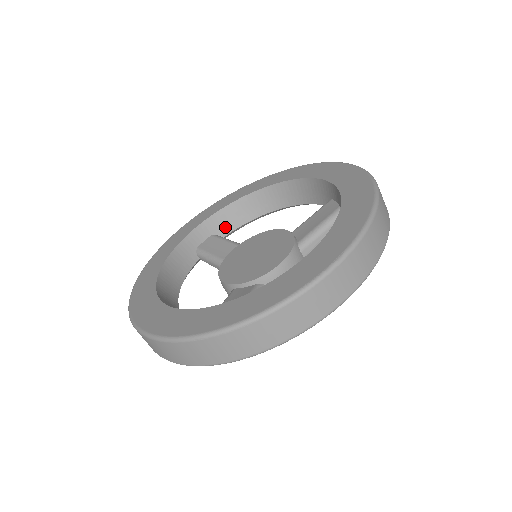
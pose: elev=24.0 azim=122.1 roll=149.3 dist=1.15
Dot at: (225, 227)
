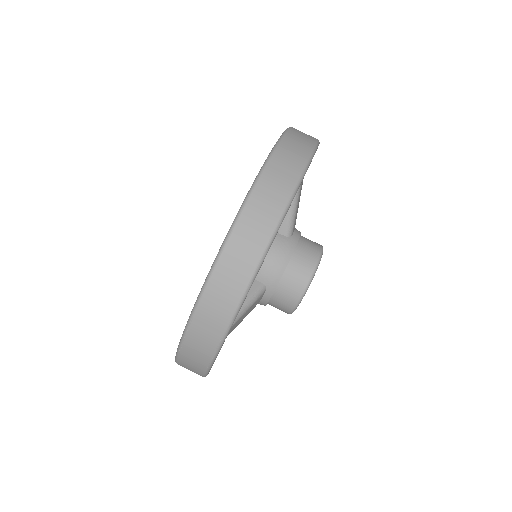
Dot at: occluded
